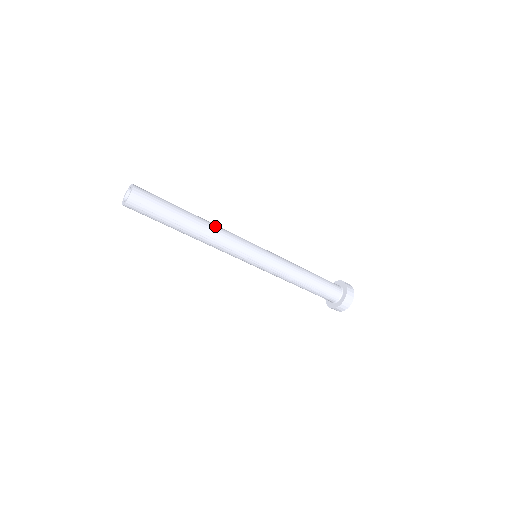
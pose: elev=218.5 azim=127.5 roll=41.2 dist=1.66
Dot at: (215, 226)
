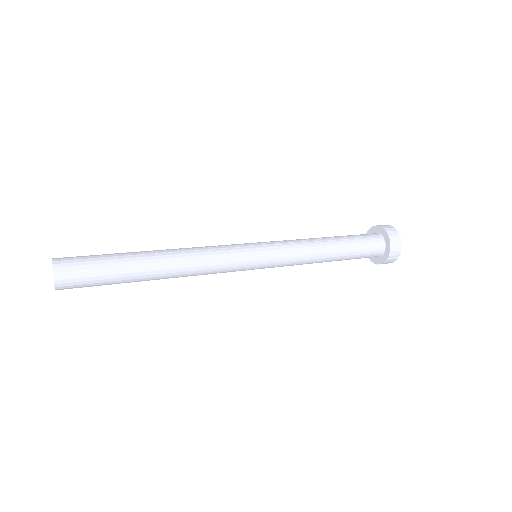
Dot at: (187, 269)
